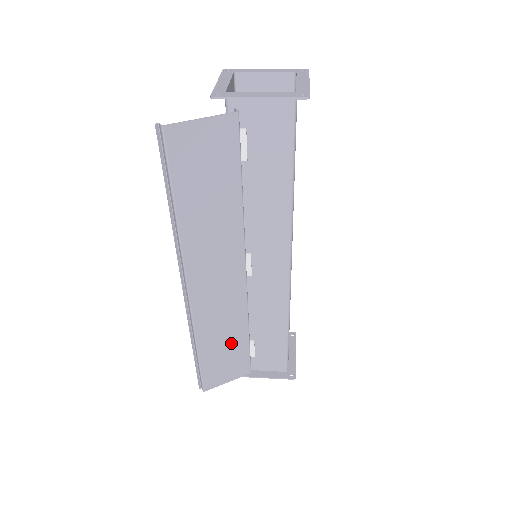
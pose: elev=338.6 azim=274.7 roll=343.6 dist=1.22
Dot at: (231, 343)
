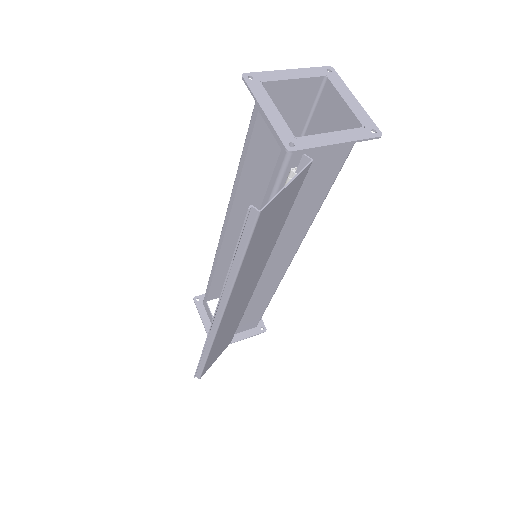
Dot at: (229, 334)
